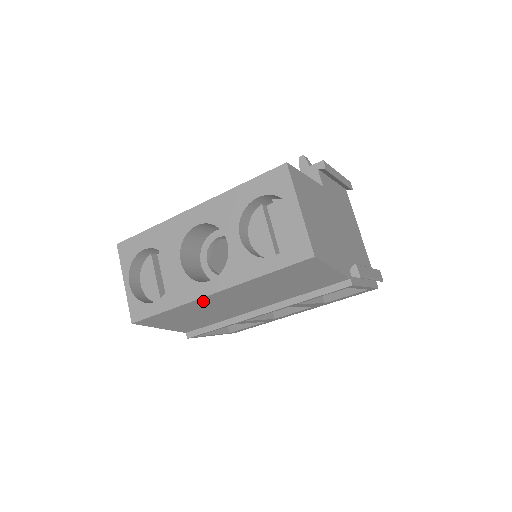
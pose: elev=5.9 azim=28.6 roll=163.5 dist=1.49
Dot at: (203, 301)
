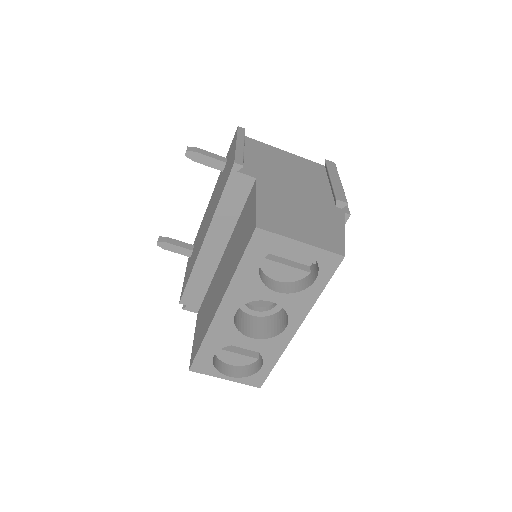
Dot at: occluded
